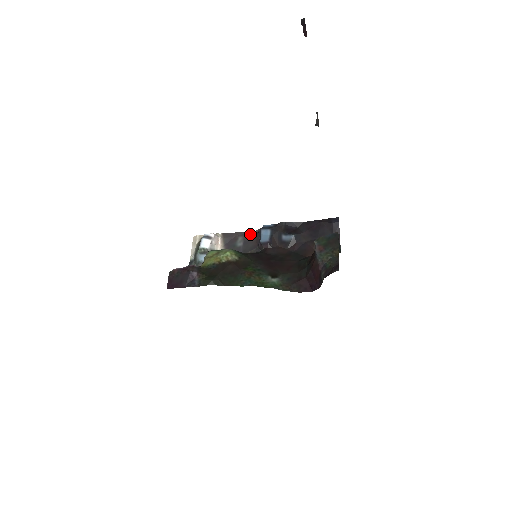
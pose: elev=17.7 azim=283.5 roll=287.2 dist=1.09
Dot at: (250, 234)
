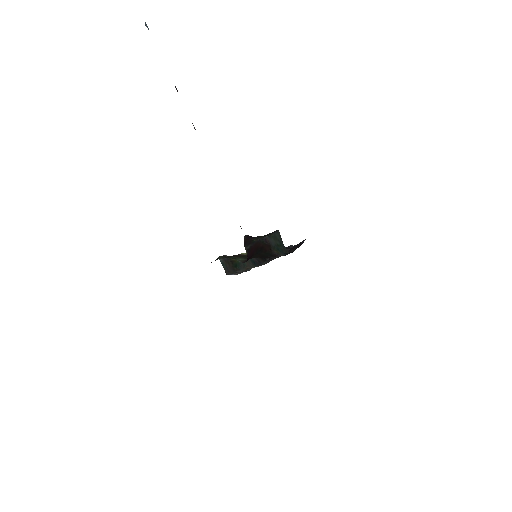
Dot at: (278, 257)
